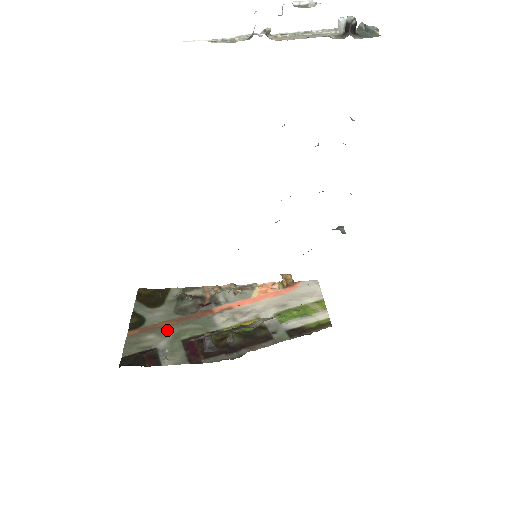
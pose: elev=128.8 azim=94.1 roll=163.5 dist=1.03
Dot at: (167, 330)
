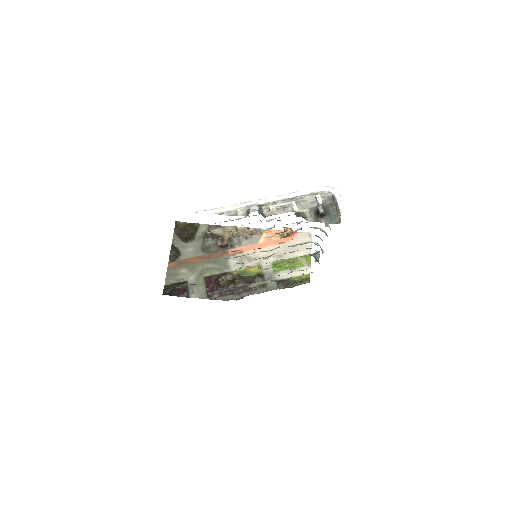
Dot at: (195, 267)
